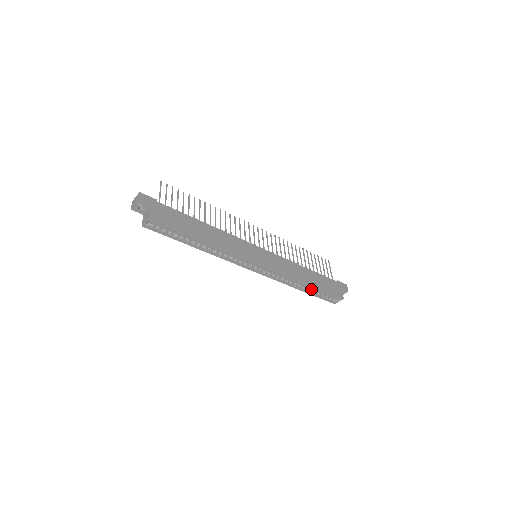
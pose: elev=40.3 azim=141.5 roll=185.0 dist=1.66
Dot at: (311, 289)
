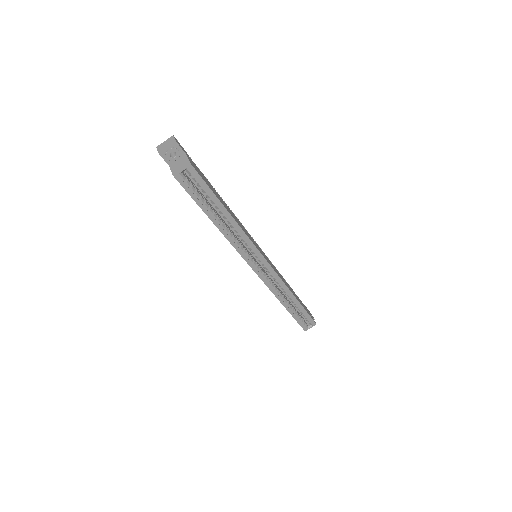
Dot at: (293, 308)
